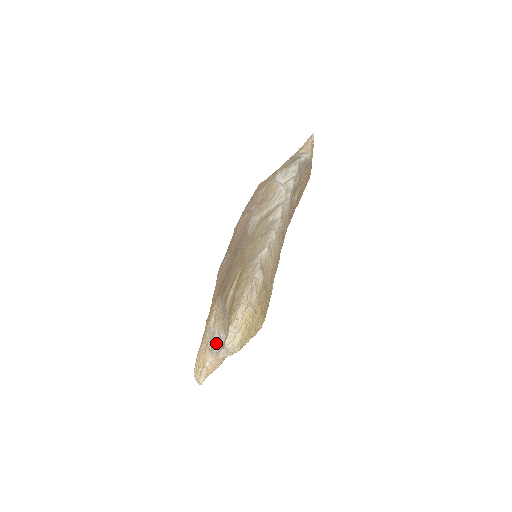
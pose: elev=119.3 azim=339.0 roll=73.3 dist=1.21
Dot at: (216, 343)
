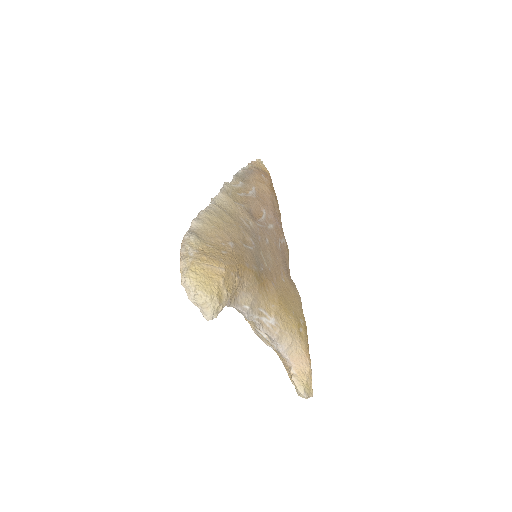
Dot at: (272, 343)
